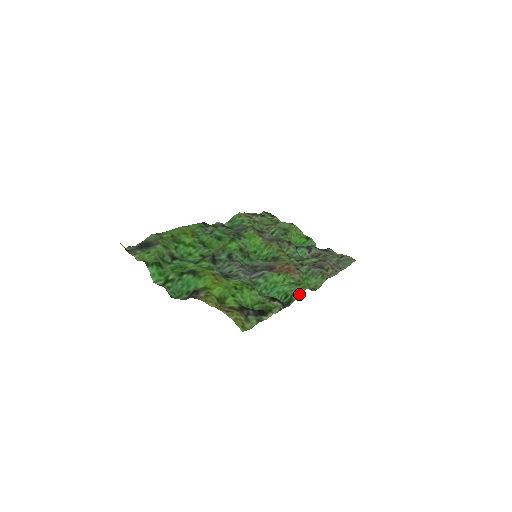
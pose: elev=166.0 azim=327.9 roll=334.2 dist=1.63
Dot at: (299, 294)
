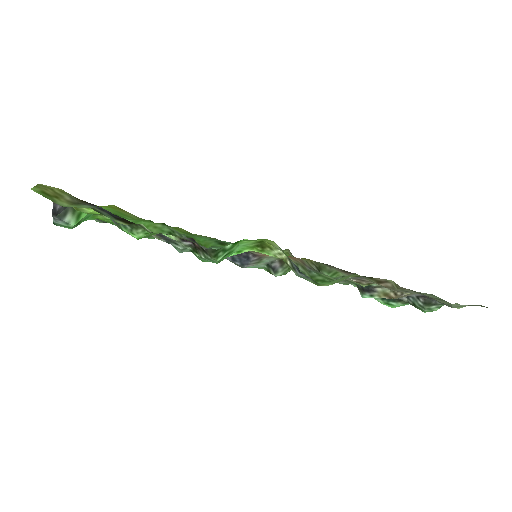
Dot at: occluded
